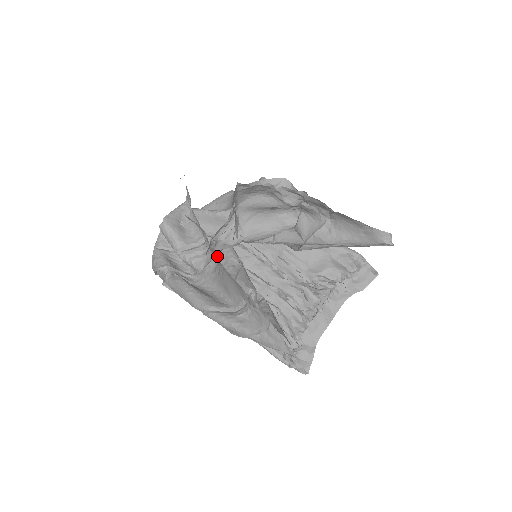
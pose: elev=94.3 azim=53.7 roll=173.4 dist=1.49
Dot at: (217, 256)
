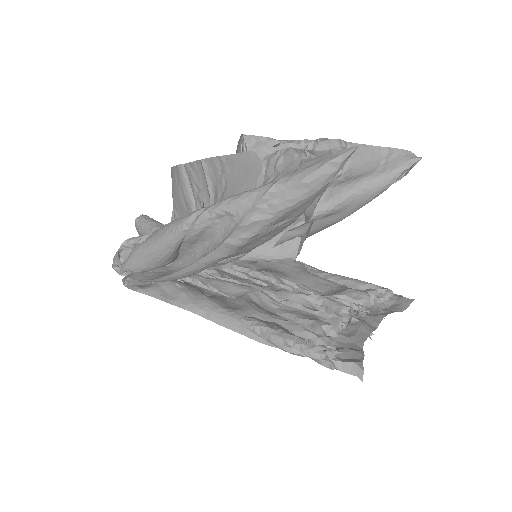
Dot at: occluded
